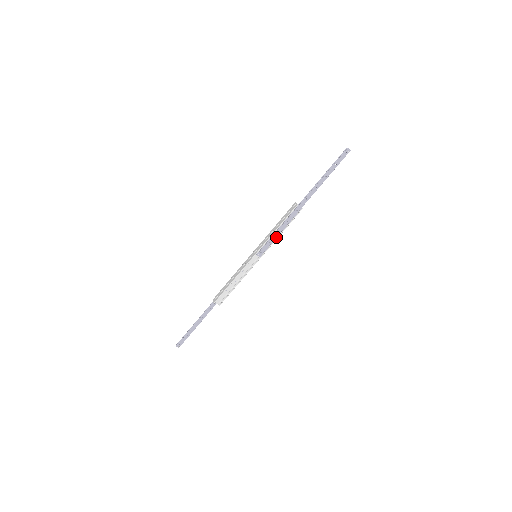
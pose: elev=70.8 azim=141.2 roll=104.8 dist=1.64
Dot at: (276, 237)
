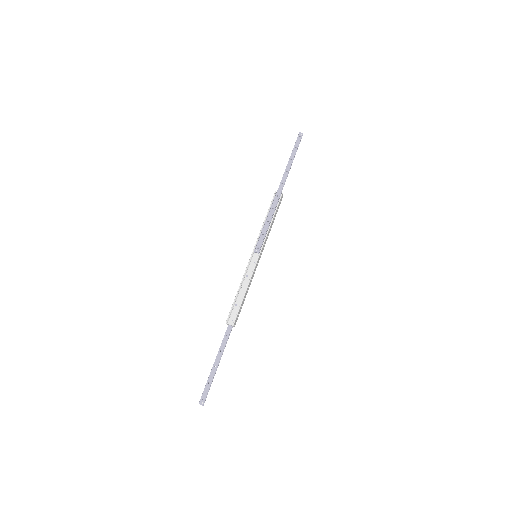
Dot at: (268, 228)
